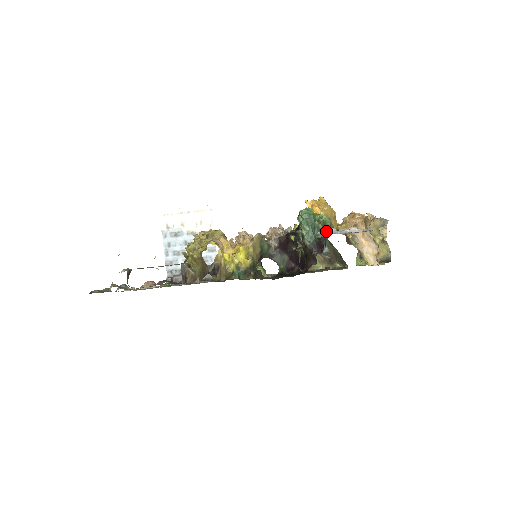
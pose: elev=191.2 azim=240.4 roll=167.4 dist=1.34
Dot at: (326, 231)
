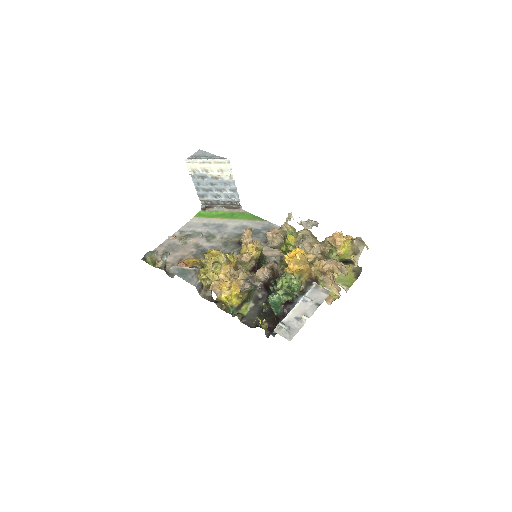
Dot at: (282, 327)
